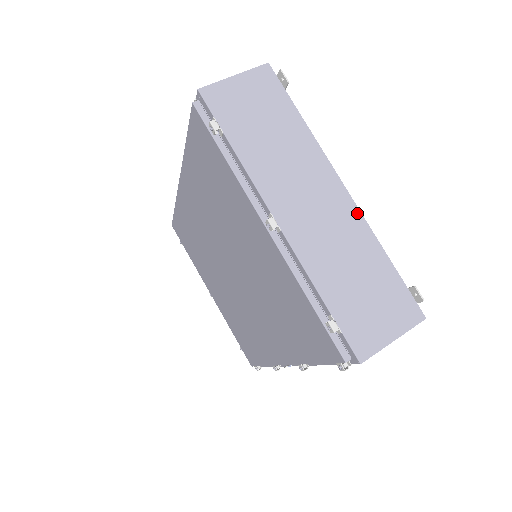
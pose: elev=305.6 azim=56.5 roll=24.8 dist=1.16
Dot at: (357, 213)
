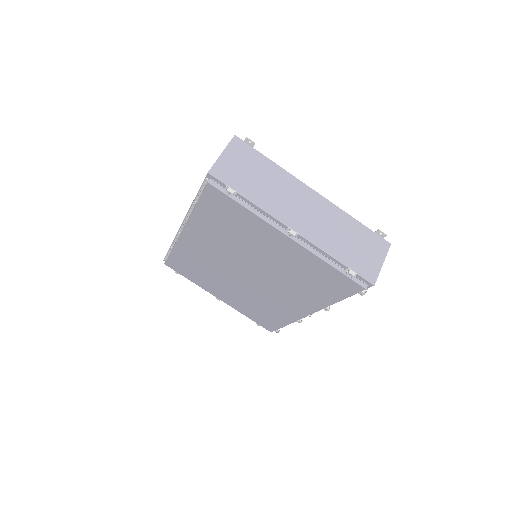
Dot at: (329, 203)
